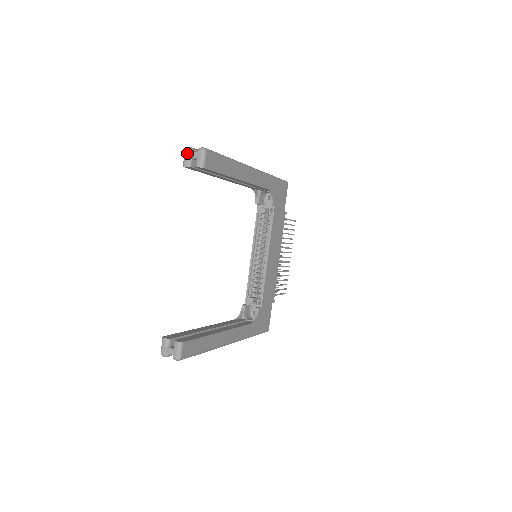
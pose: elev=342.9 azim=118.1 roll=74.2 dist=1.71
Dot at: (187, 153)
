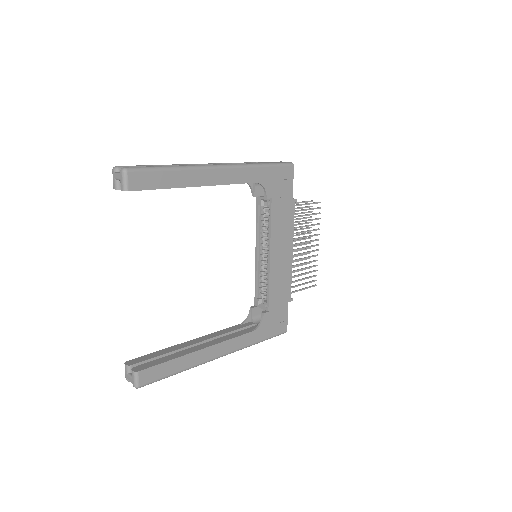
Dot at: (113, 174)
